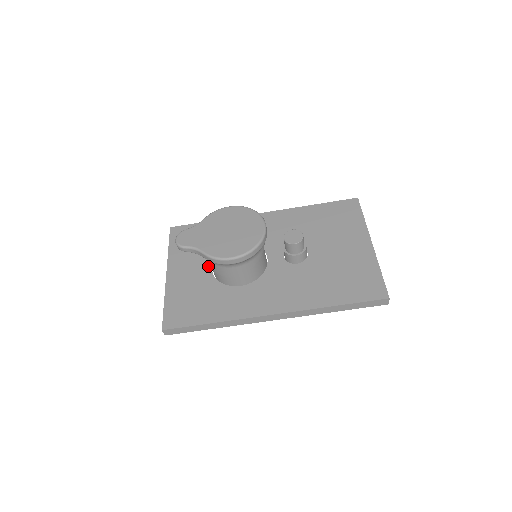
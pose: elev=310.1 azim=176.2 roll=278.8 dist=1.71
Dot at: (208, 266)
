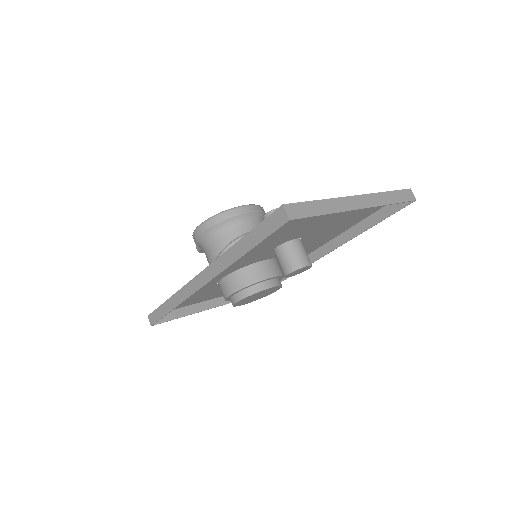
Dot at: occluded
